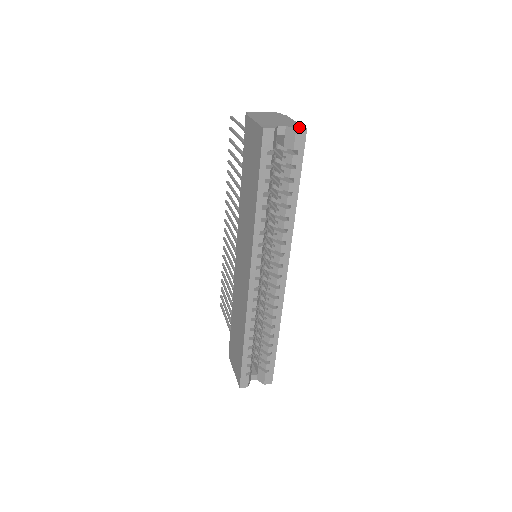
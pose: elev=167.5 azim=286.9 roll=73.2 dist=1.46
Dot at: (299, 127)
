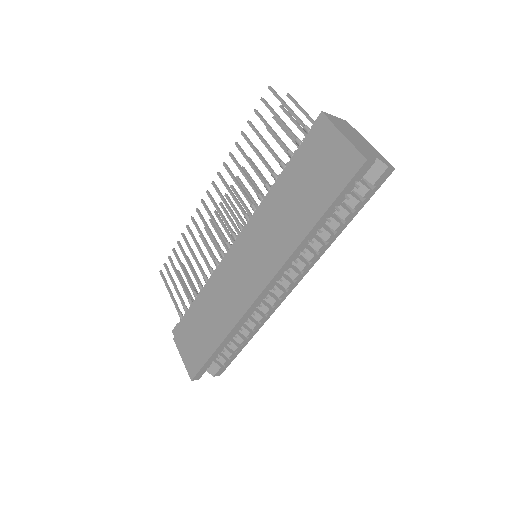
Dot at: (388, 164)
